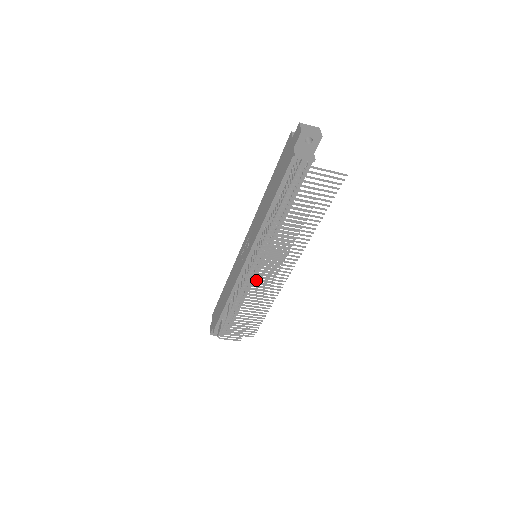
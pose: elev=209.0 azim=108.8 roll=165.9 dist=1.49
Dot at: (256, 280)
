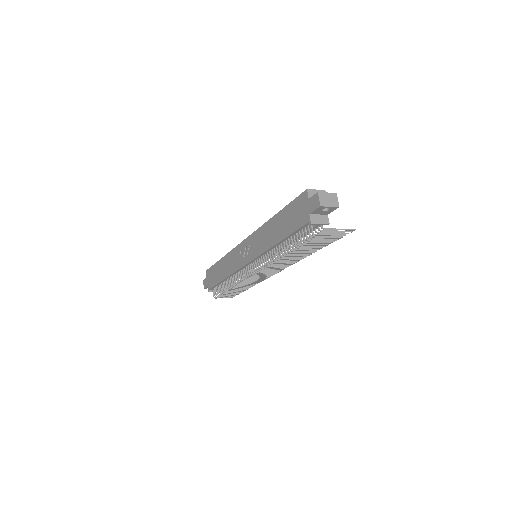
Dot at: (256, 277)
